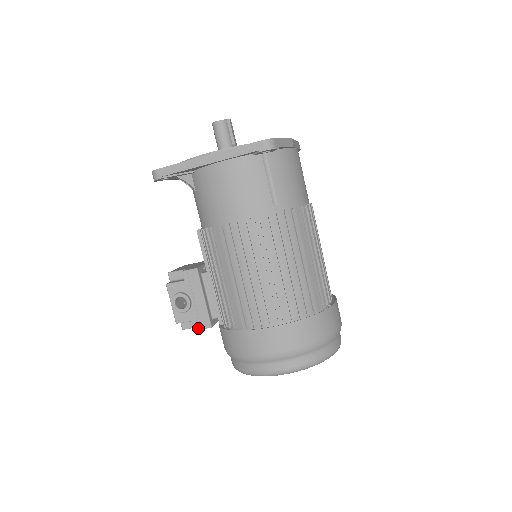
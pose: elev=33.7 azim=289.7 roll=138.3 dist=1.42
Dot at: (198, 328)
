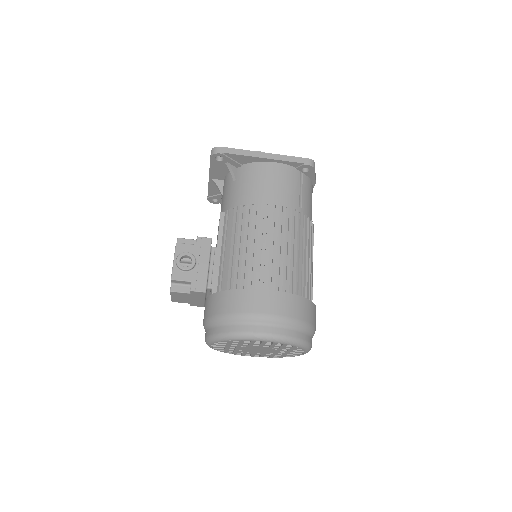
Dot at: (192, 289)
